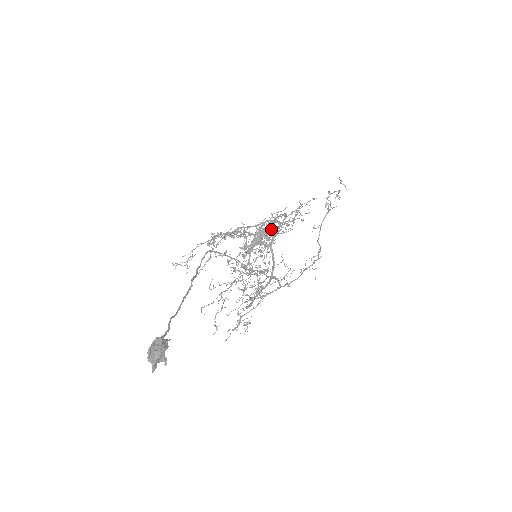
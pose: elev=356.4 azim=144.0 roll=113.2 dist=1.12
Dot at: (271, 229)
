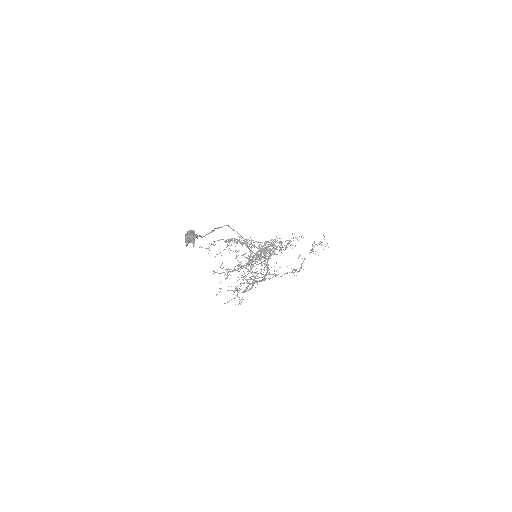
Dot at: (269, 248)
